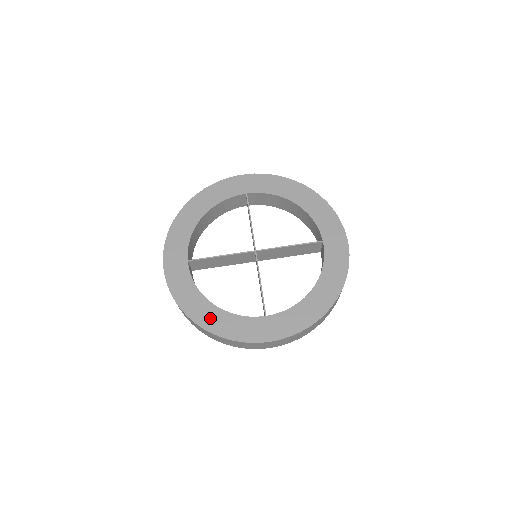
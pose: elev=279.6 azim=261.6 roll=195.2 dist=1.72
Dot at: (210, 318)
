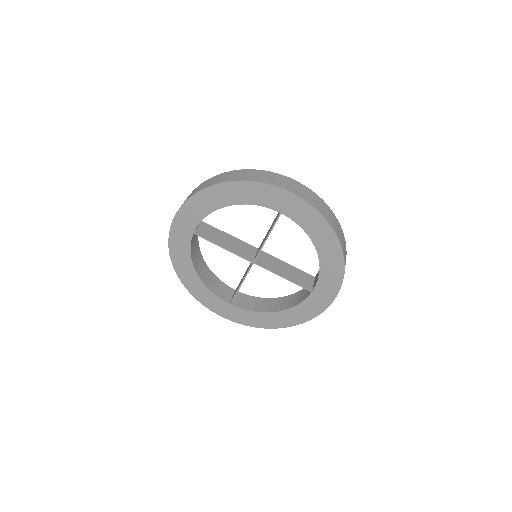
Dot at: (190, 281)
